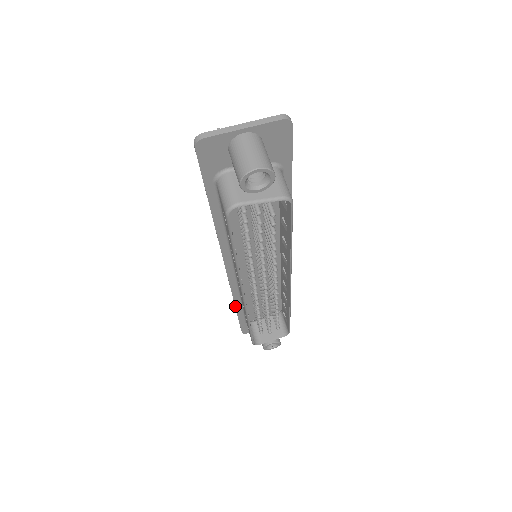
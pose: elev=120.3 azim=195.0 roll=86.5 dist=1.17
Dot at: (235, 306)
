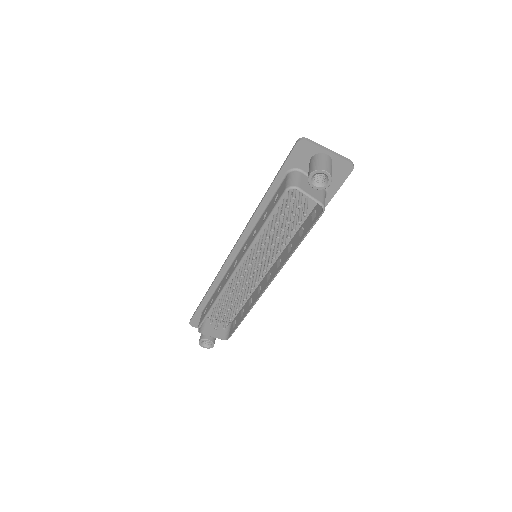
Dot at: (209, 289)
